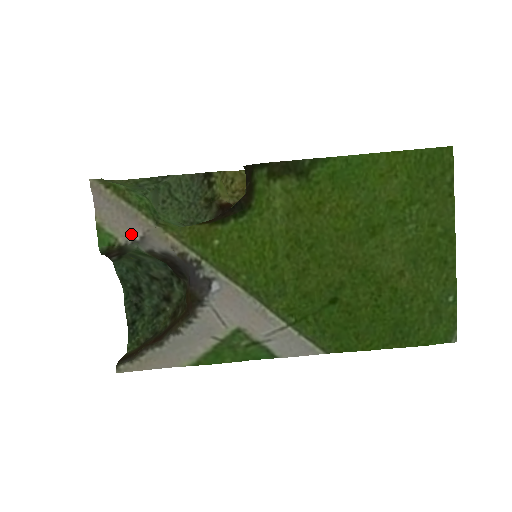
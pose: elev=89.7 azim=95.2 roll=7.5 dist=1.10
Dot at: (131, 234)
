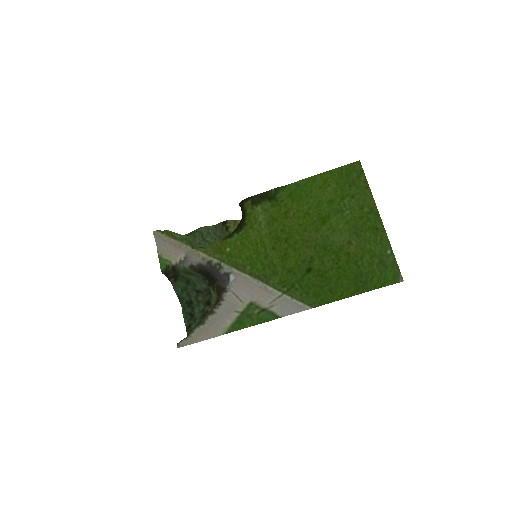
Dot at: (178, 257)
